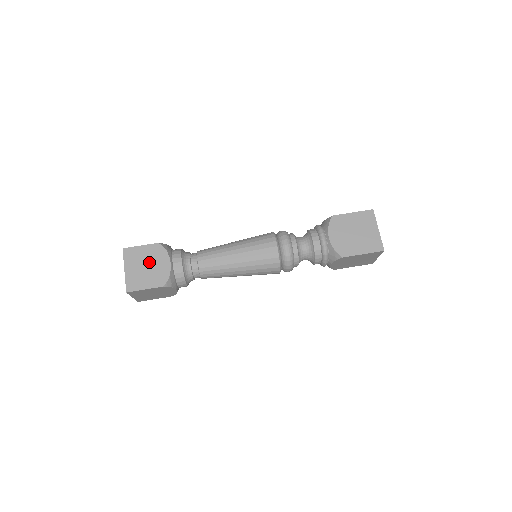
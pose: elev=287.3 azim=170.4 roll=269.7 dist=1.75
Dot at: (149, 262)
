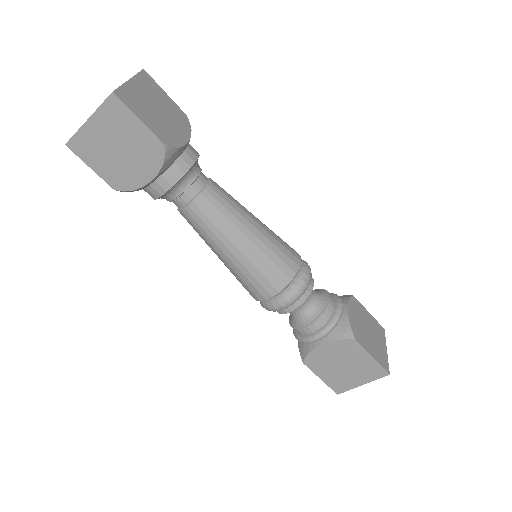
Dot at: (165, 111)
